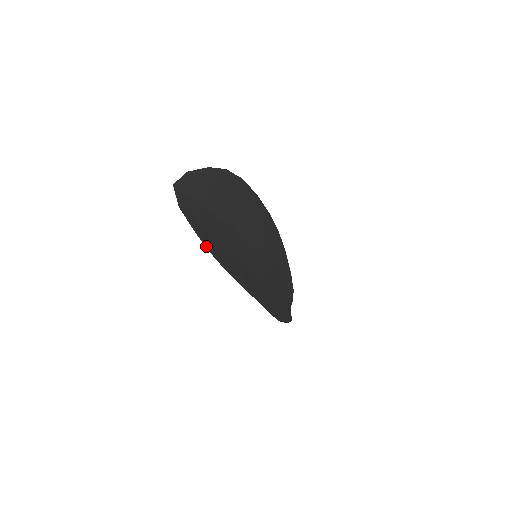
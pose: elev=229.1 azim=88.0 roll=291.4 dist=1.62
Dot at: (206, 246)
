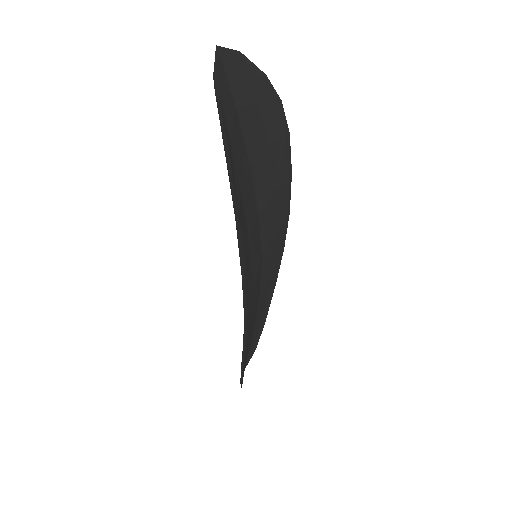
Dot at: (228, 162)
